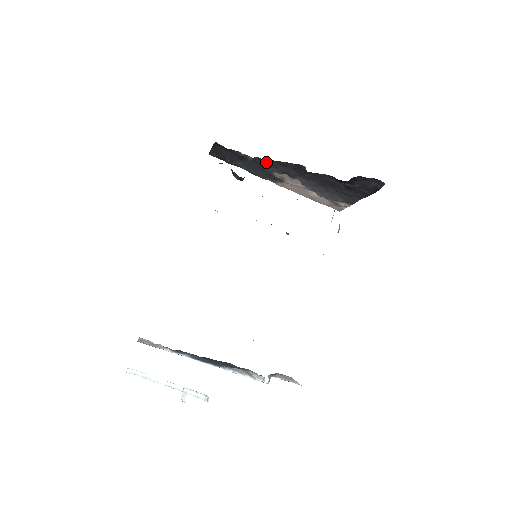
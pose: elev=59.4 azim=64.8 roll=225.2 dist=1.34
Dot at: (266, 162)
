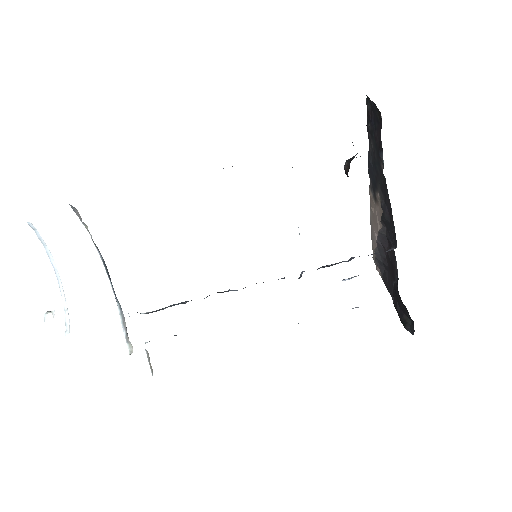
Dot at: (386, 188)
